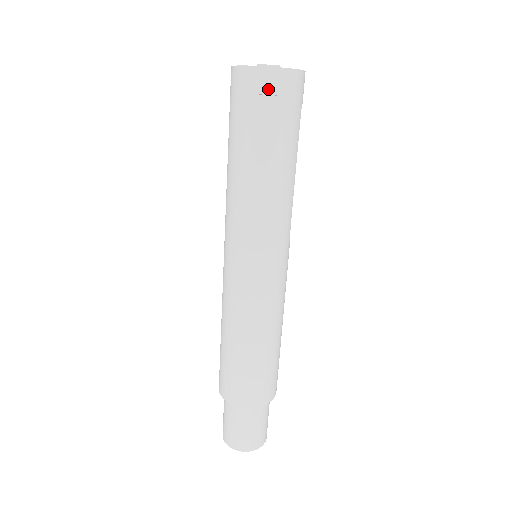
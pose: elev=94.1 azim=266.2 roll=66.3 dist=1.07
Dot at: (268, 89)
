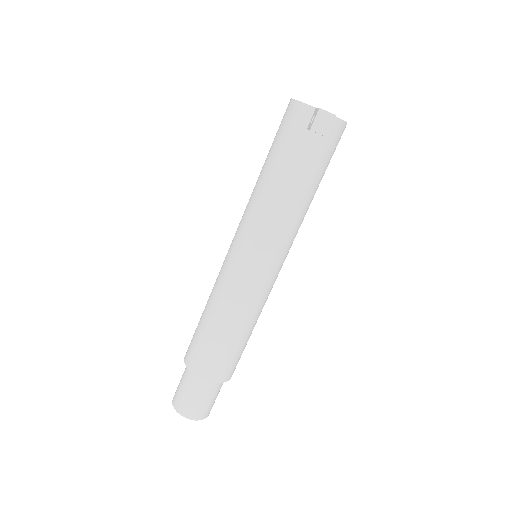
Dot at: (321, 130)
